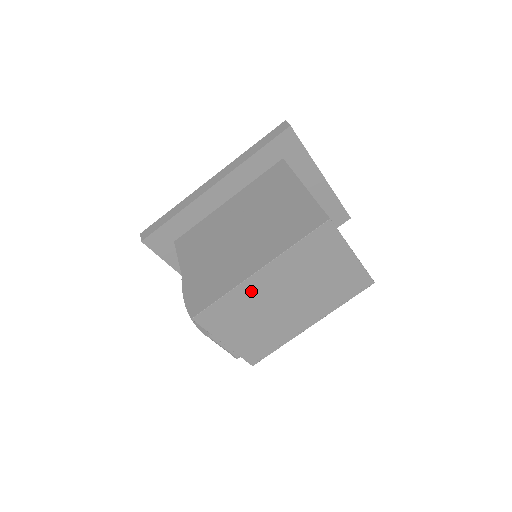
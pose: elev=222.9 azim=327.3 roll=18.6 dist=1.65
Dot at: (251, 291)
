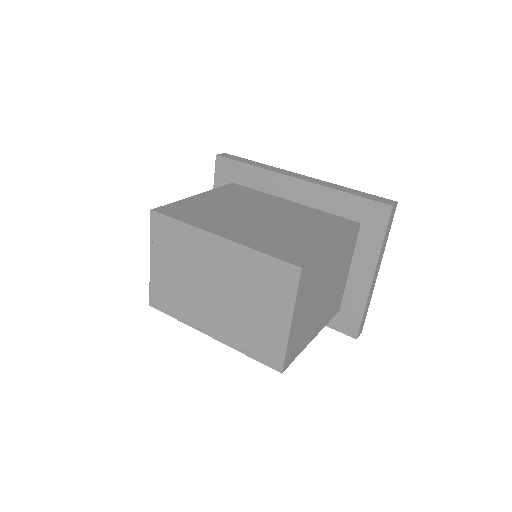
Dot at: (201, 245)
